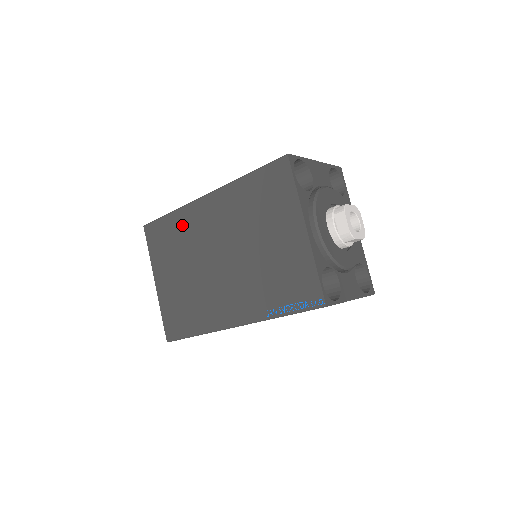
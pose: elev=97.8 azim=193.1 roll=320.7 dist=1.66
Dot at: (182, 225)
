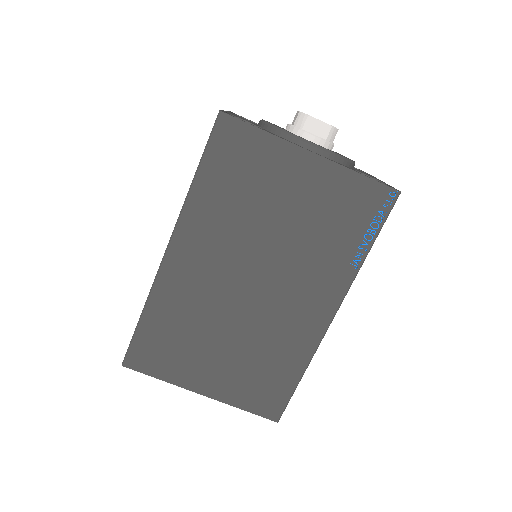
Dot at: (171, 308)
